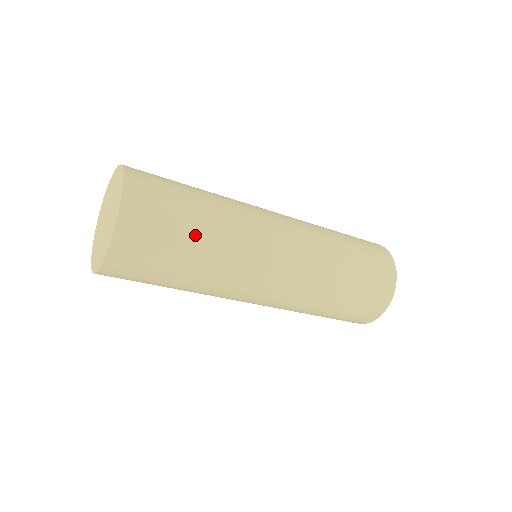
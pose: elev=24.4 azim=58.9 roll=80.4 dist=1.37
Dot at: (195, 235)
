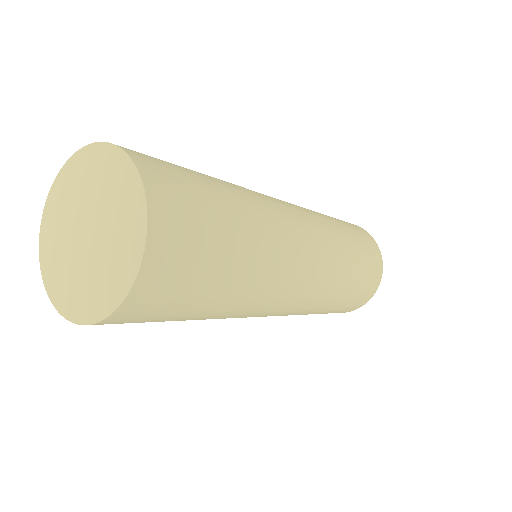
Dot at: (183, 320)
